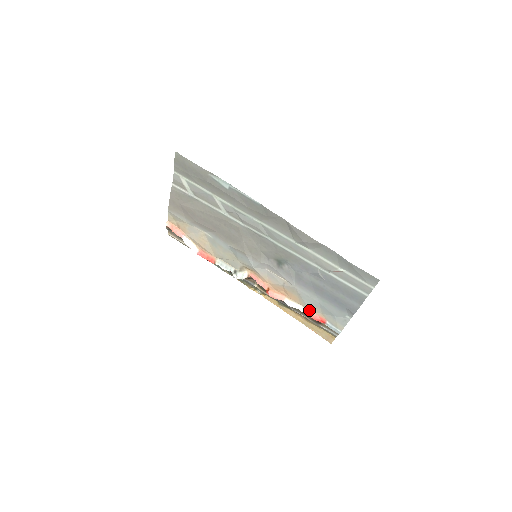
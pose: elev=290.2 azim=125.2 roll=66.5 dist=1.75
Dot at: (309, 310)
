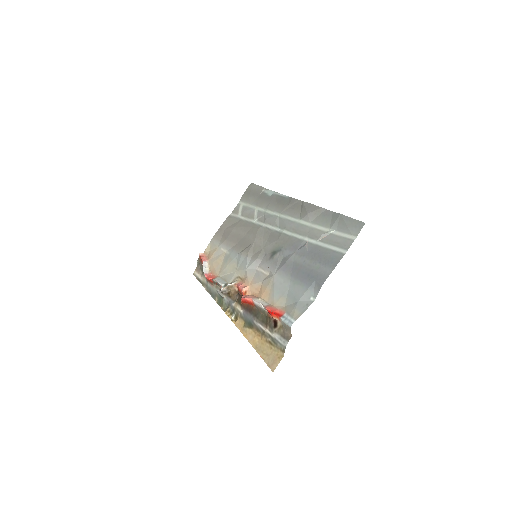
Dot at: (273, 305)
